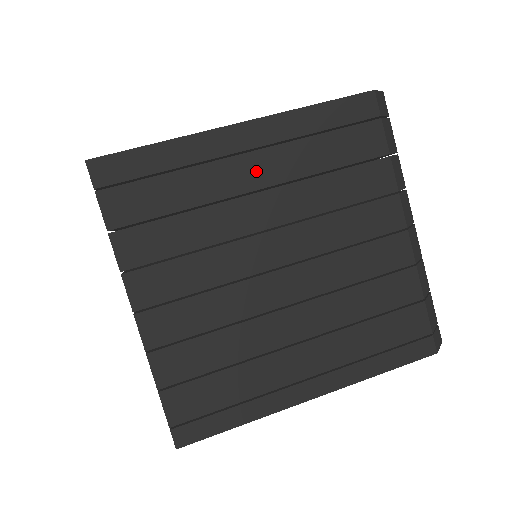
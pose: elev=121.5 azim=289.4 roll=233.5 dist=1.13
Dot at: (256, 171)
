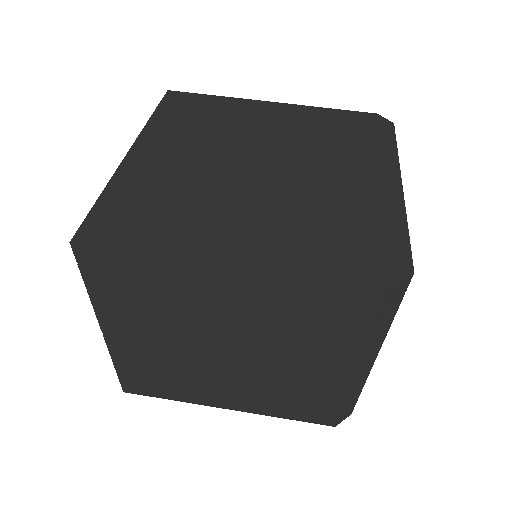
Dot at: (231, 299)
